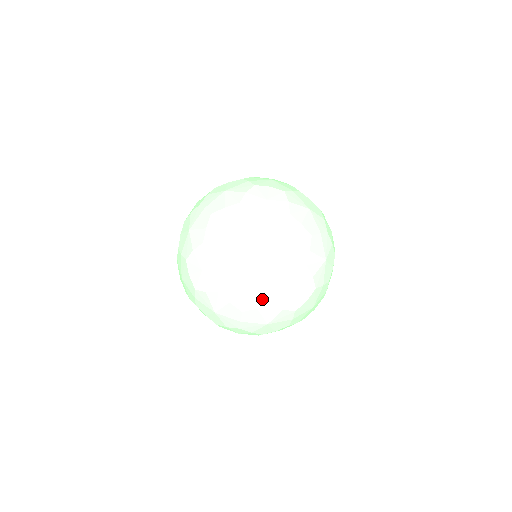
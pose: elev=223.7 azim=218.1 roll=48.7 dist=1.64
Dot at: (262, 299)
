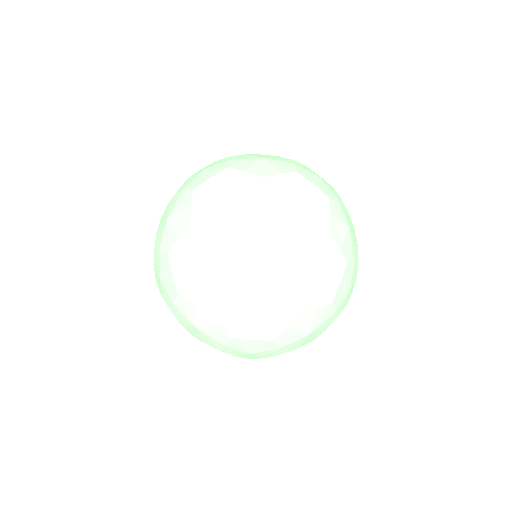
Dot at: (326, 294)
